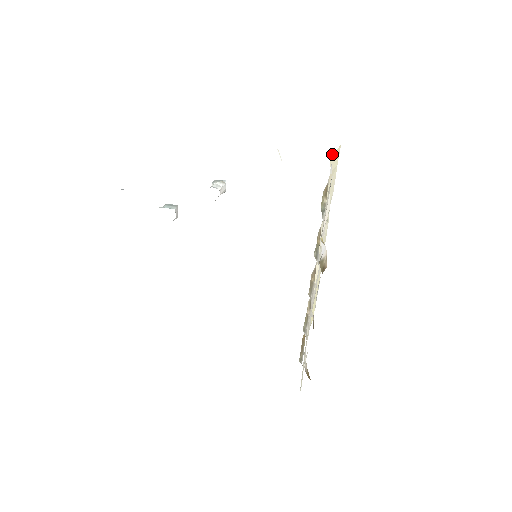
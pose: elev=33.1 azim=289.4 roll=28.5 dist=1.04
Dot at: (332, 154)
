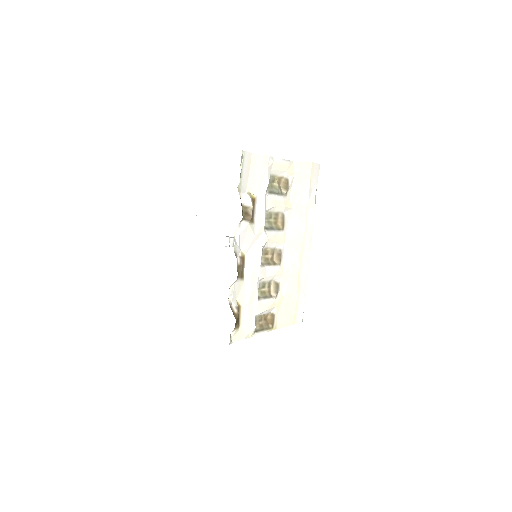
Dot at: (297, 162)
